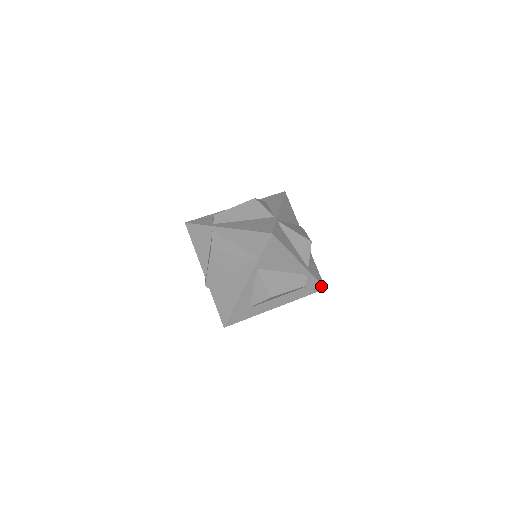
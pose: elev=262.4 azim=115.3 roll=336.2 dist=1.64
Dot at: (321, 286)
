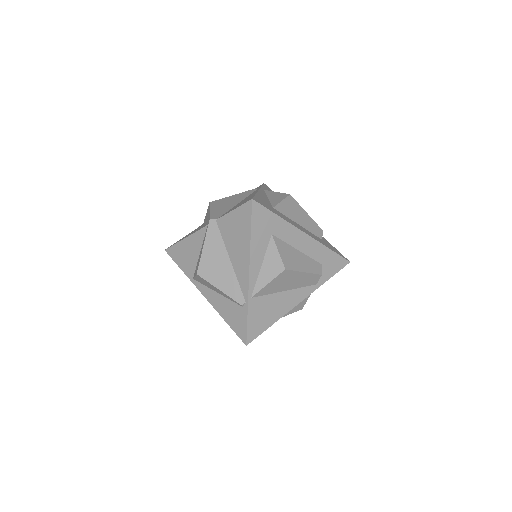
Dot at: occluded
